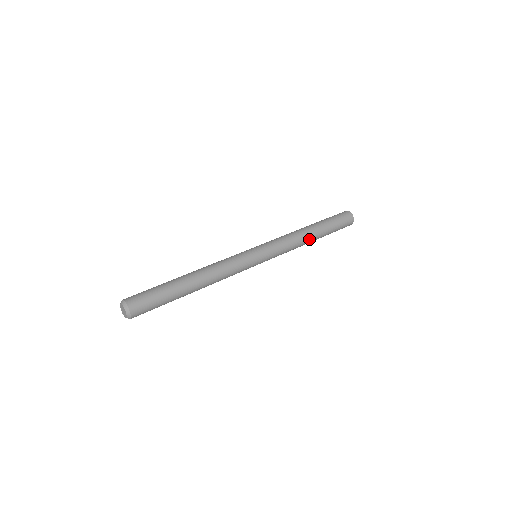
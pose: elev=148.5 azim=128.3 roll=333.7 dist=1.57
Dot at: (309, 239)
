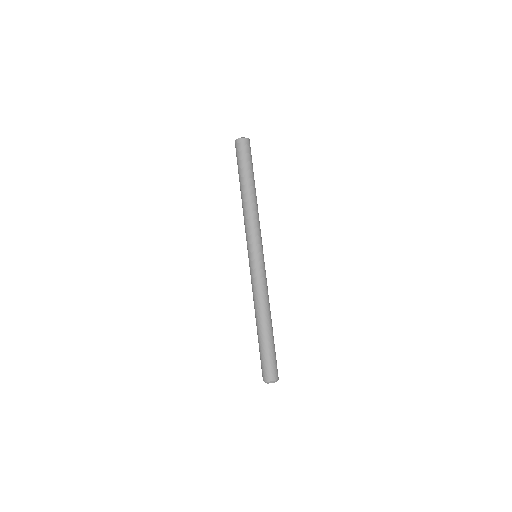
Dot at: (253, 198)
